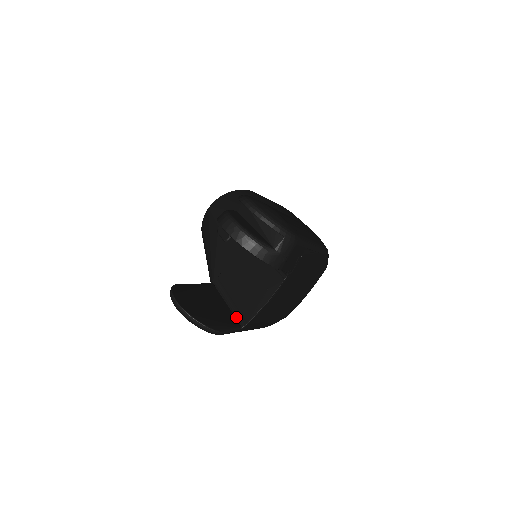
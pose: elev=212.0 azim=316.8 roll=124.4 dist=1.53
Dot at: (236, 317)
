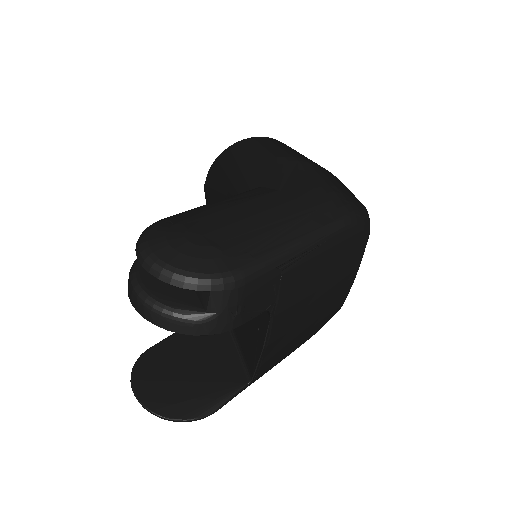
Dot at: (242, 364)
